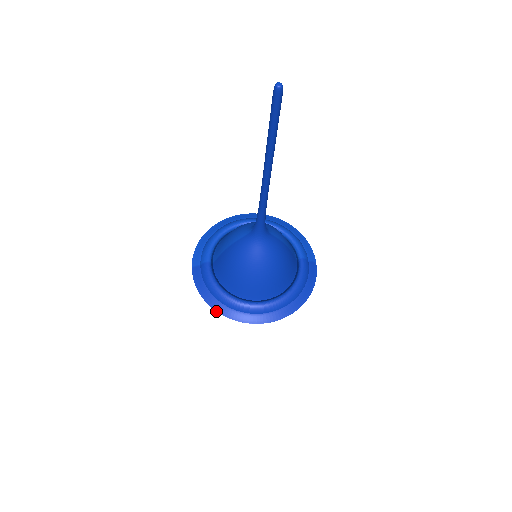
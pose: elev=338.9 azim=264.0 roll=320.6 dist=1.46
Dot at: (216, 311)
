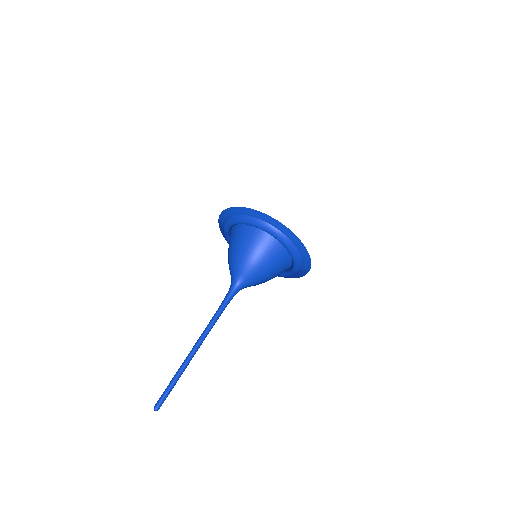
Dot at: occluded
